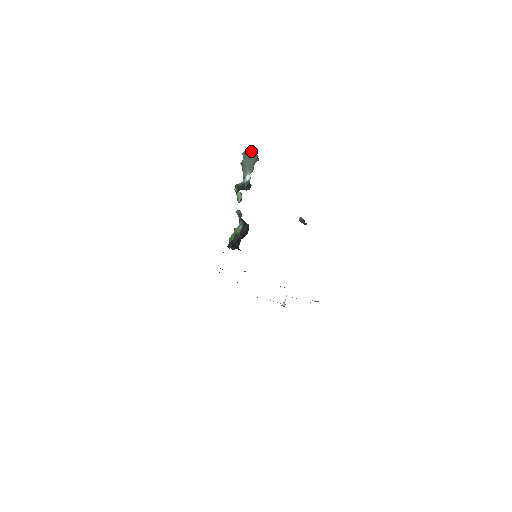
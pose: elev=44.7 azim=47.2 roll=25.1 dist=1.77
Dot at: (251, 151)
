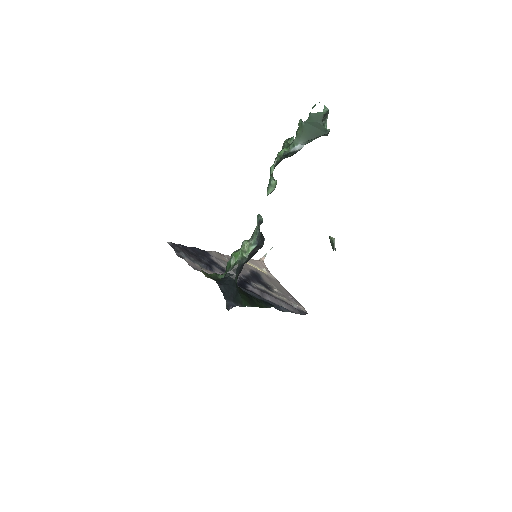
Dot at: (325, 116)
